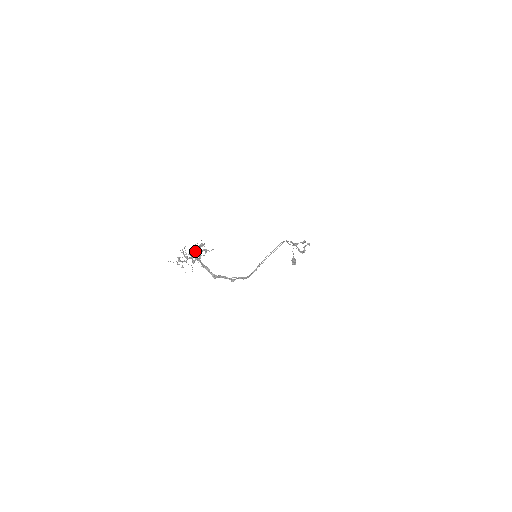
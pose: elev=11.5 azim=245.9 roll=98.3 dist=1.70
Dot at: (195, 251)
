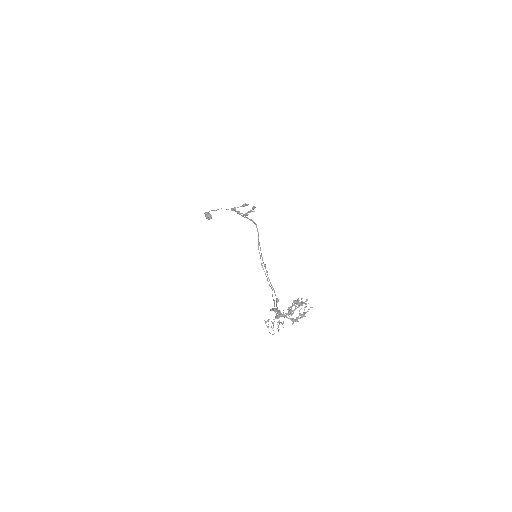
Dot at: occluded
